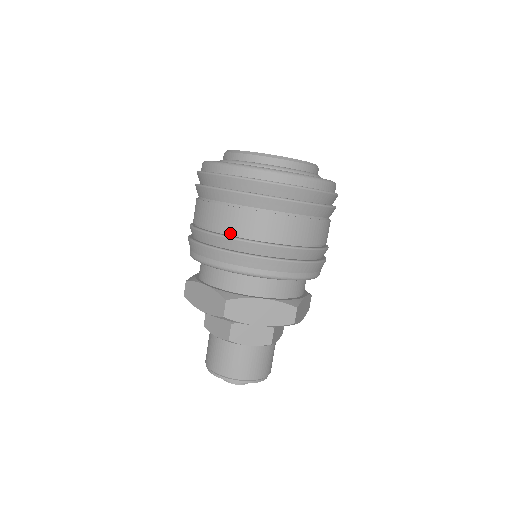
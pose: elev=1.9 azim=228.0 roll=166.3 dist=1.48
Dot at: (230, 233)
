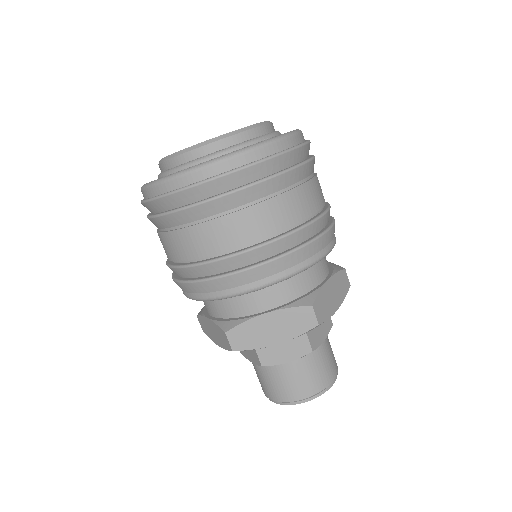
Dot at: (190, 260)
